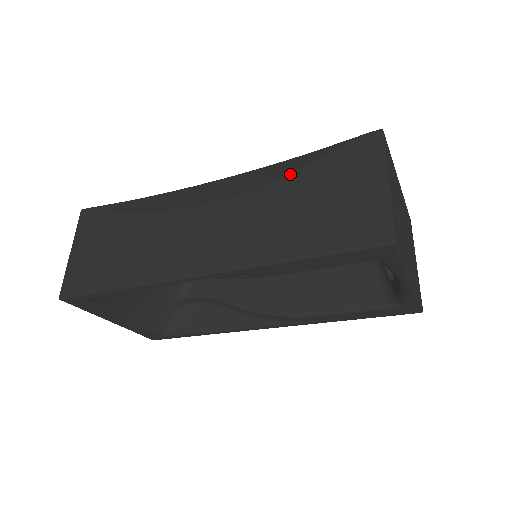
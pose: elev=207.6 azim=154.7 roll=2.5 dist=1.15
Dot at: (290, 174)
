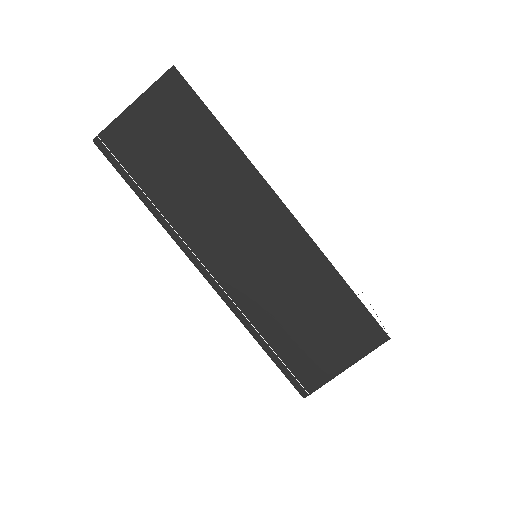
Dot at: (321, 289)
